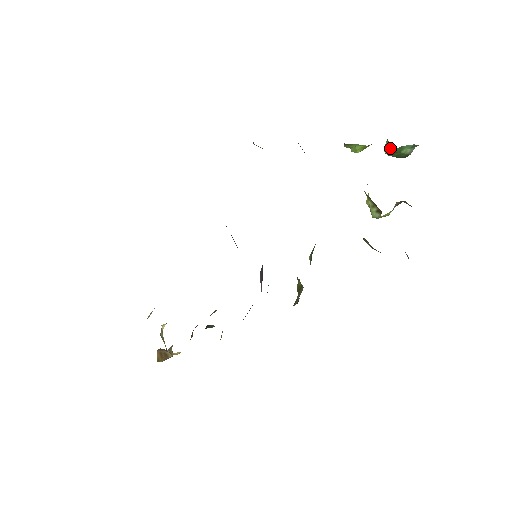
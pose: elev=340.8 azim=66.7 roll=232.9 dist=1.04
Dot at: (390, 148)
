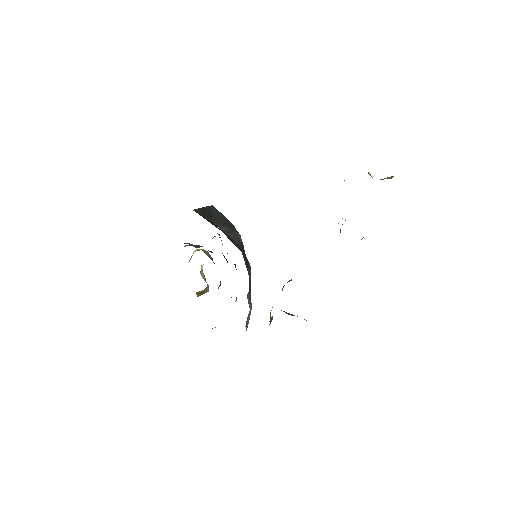
Dot at: occluded
